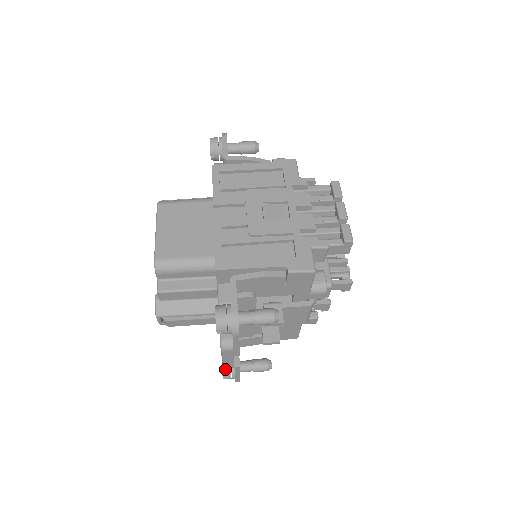
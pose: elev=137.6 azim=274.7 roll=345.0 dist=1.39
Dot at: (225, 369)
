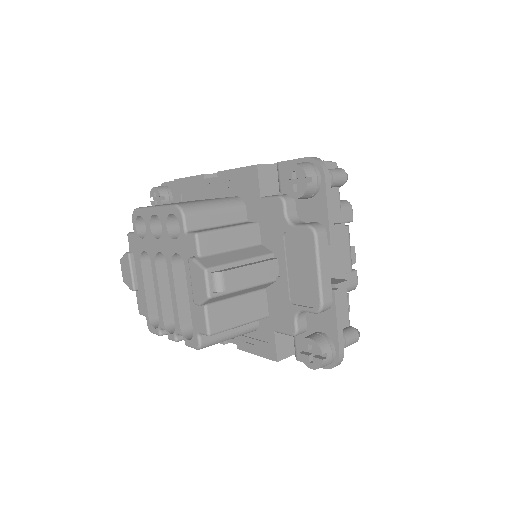
Dot at: (317, 339)
